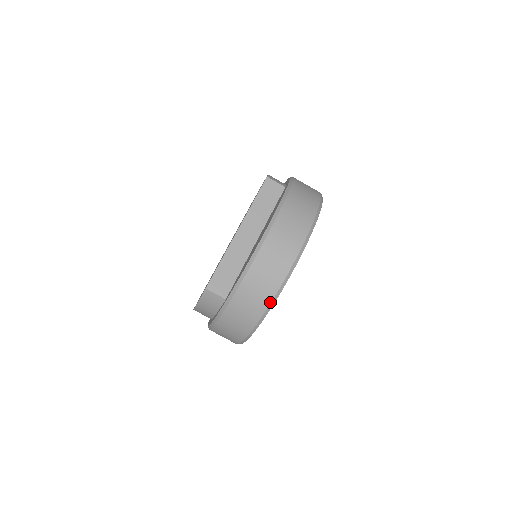
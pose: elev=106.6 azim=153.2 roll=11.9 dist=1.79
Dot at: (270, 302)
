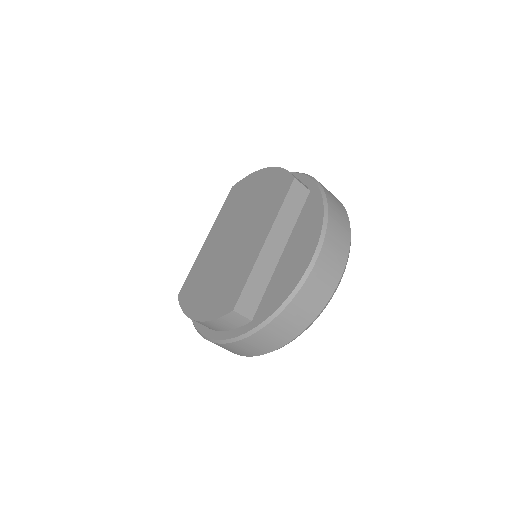
Dot at: (305, 328)
